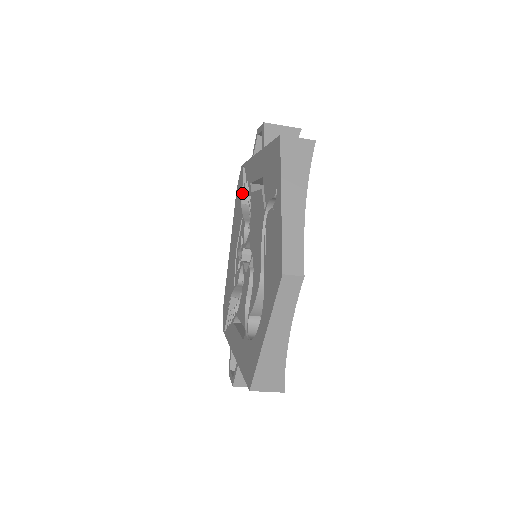
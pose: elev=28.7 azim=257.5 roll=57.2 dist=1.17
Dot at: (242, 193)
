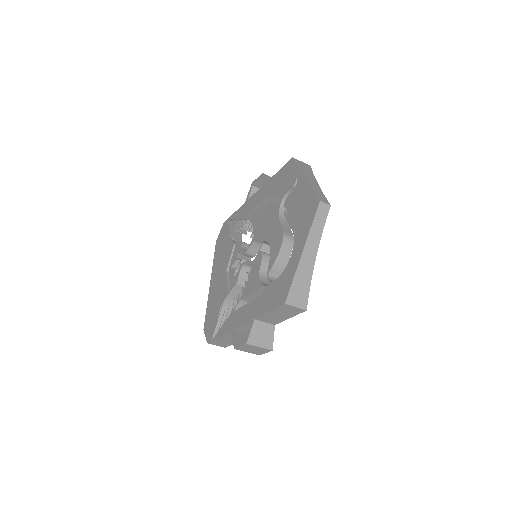
Dot at: (230, 233)
